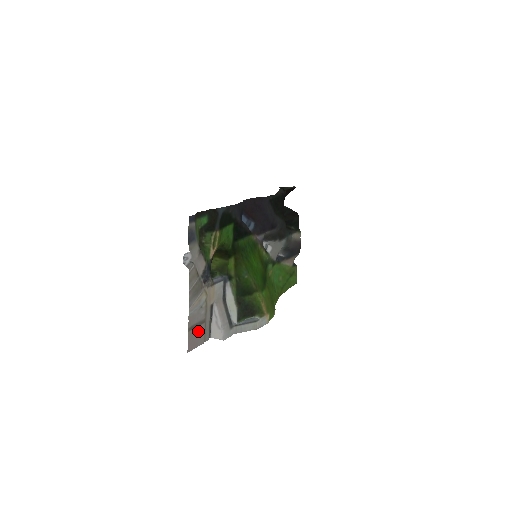
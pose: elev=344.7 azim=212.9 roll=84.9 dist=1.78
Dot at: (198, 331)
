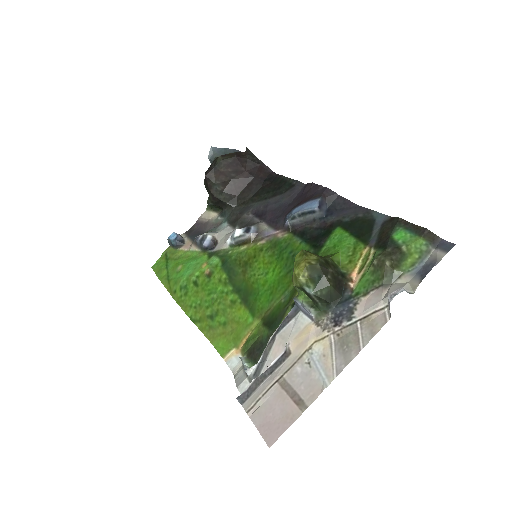
Dot at: (279, 401)
